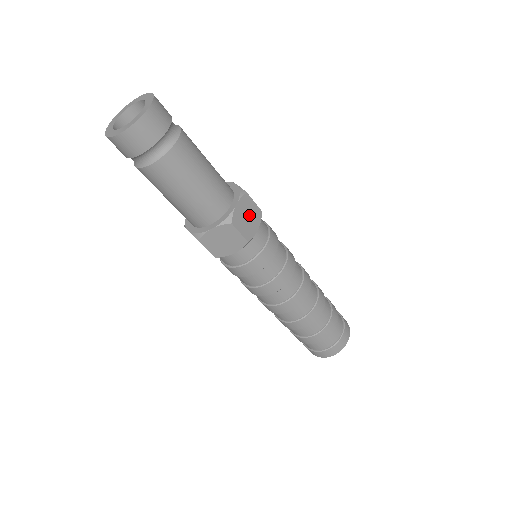
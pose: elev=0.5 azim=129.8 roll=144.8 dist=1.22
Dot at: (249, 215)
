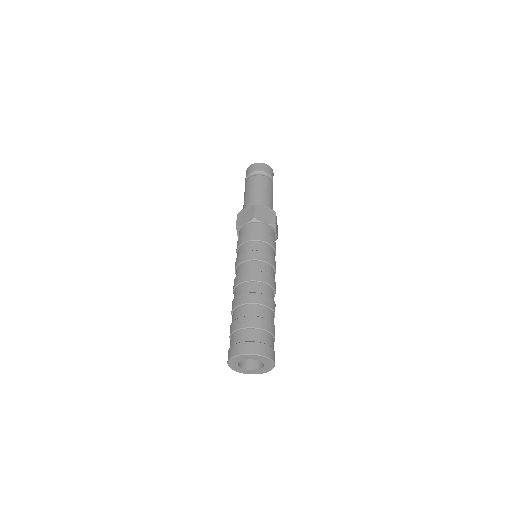
Dot at: (267, 215)
